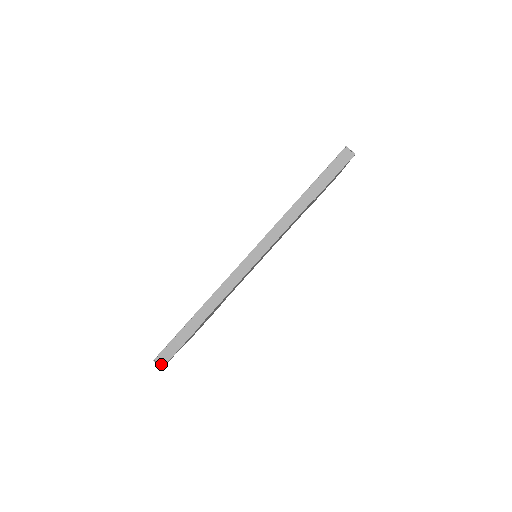
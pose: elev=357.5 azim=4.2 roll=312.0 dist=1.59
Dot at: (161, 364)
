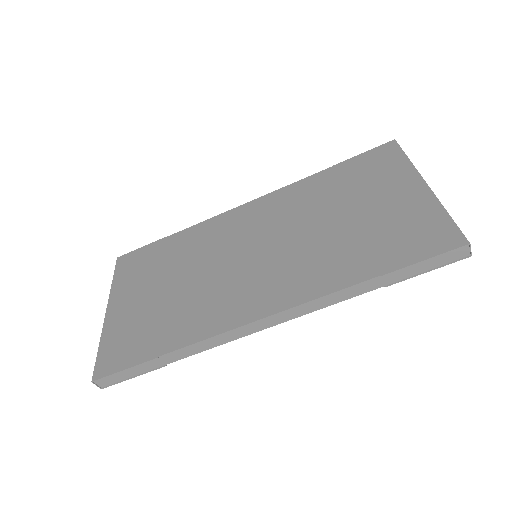
Dot at: (101, 385)
